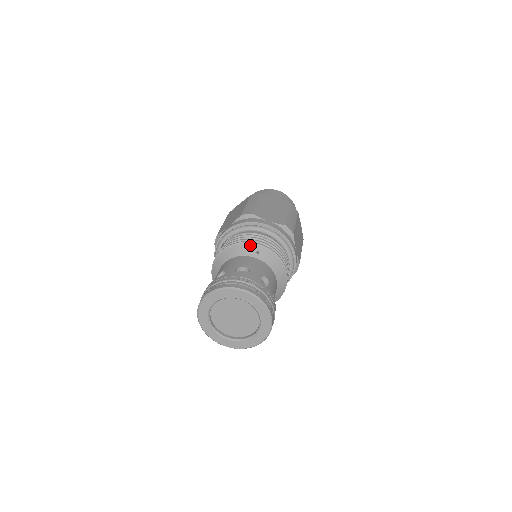
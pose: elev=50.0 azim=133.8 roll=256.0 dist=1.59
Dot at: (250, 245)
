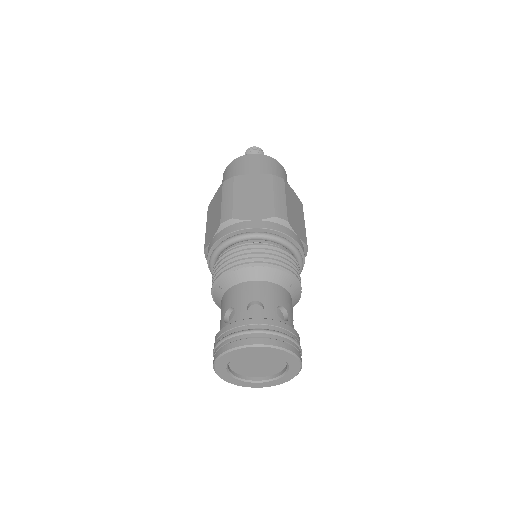
Dot at: (288, 274)
